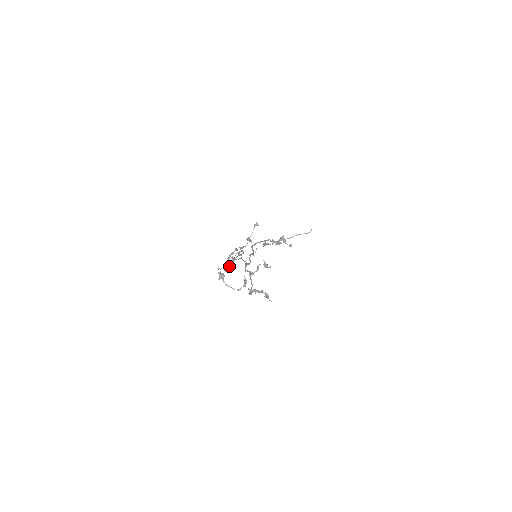
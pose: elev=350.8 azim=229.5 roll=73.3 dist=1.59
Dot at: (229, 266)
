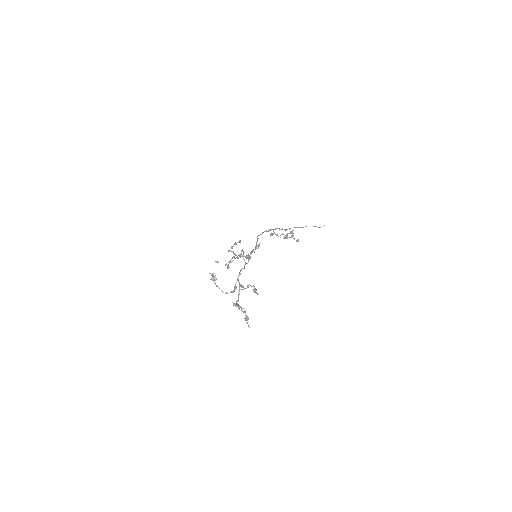
Dot at: (225, 265)
